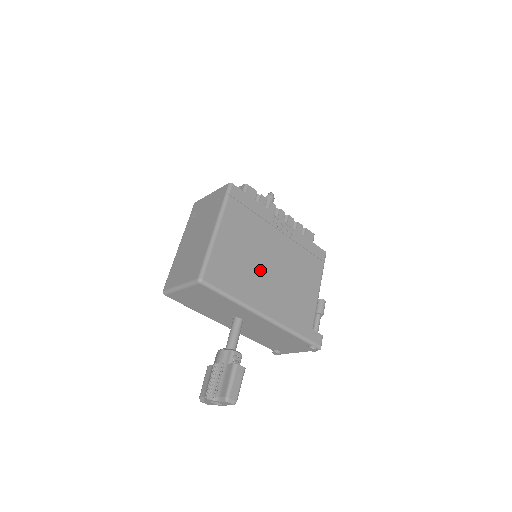
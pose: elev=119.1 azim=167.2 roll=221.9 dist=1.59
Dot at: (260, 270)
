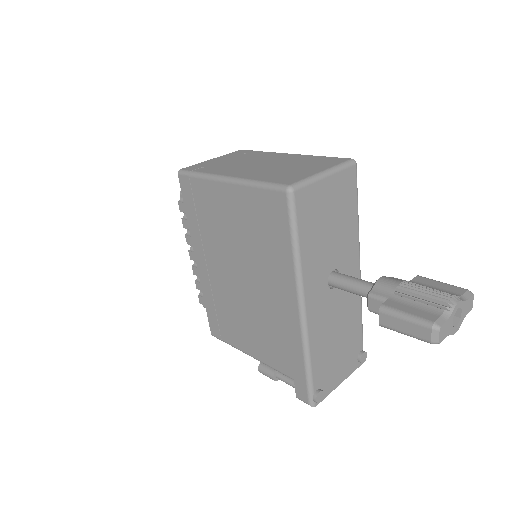
Dot at: occluded
